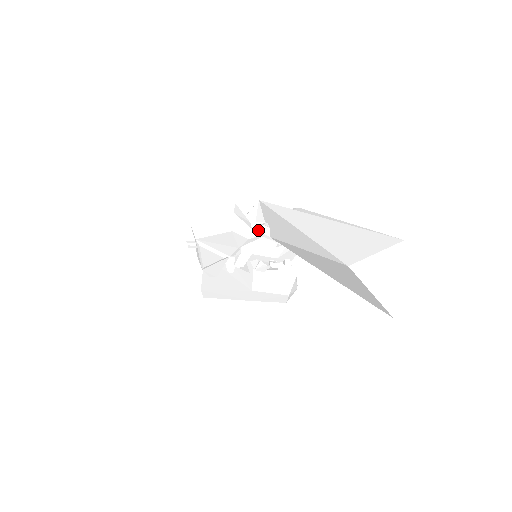
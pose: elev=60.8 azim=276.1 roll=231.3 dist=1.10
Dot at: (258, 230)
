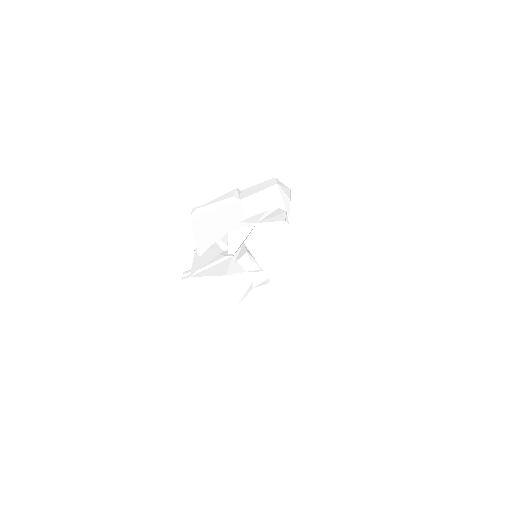
Dot at: (260, 284)
